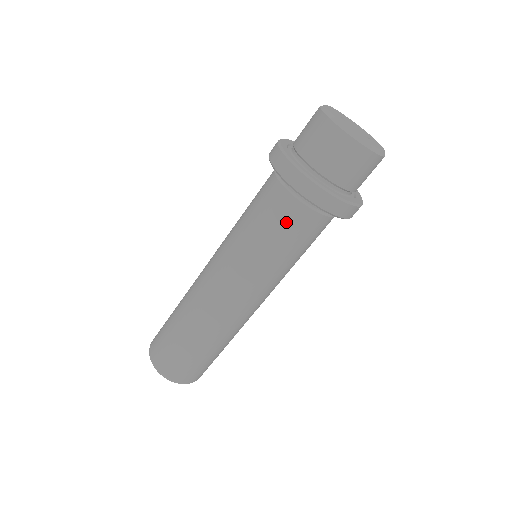
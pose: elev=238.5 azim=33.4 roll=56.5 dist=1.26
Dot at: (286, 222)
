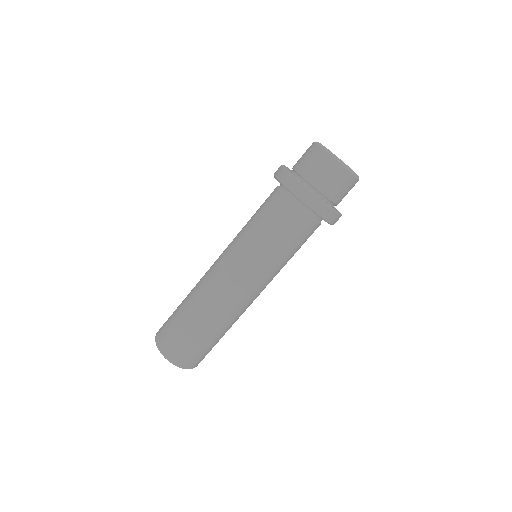
Dot at: (271, 210)
